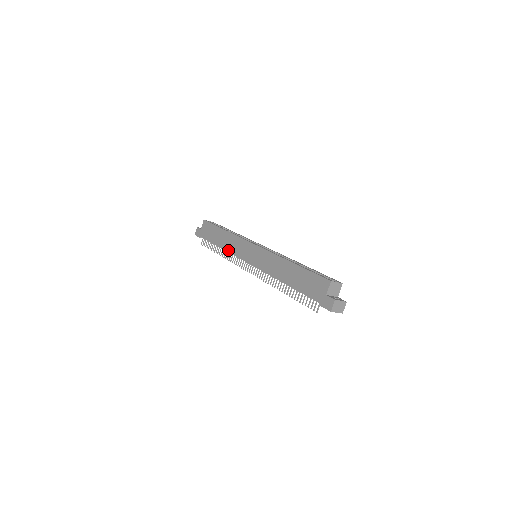
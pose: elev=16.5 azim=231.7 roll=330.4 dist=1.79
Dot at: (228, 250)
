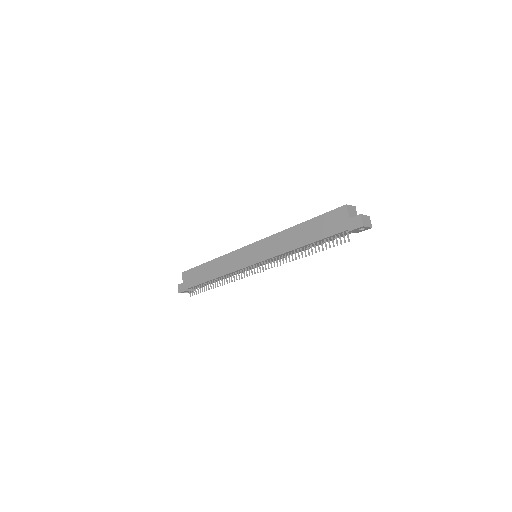
Dot at: (224, 273)
